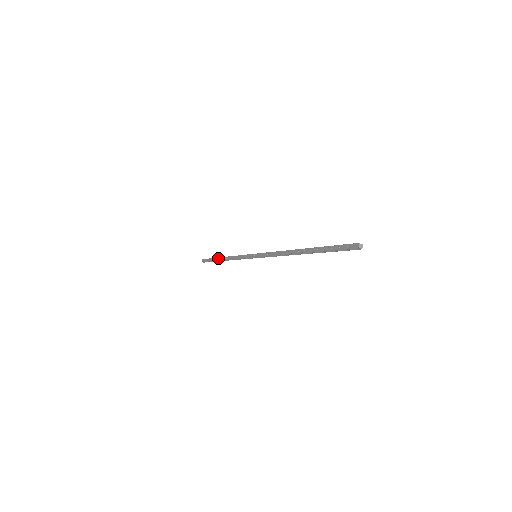
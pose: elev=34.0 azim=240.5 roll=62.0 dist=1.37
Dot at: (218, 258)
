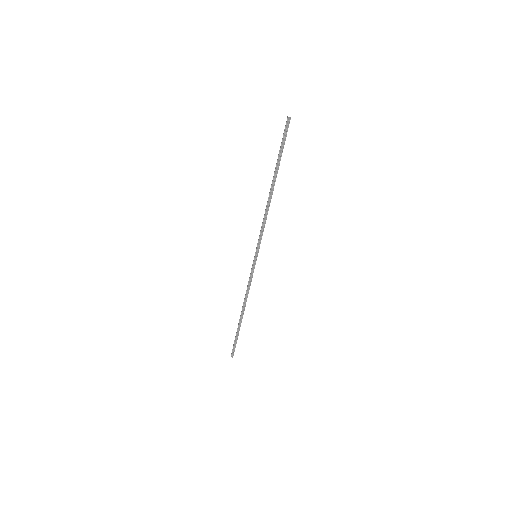
Dot at: occluded
